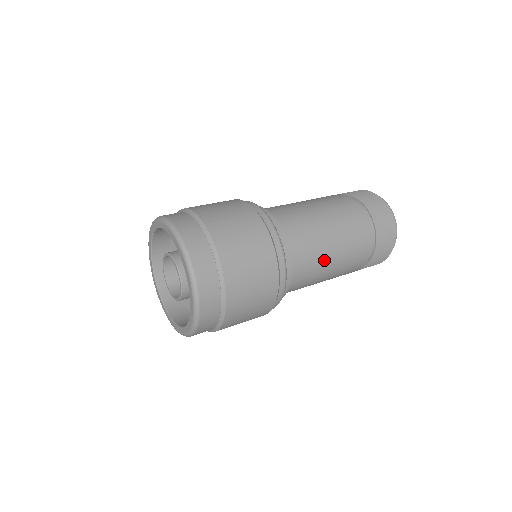
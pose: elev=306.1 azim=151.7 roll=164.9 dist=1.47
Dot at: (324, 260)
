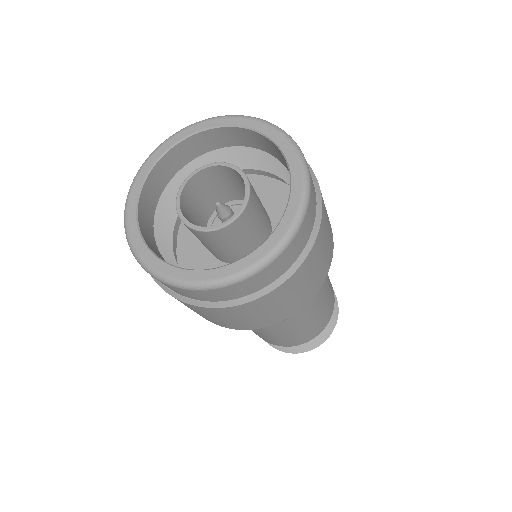
Dot at: (324, 284)
